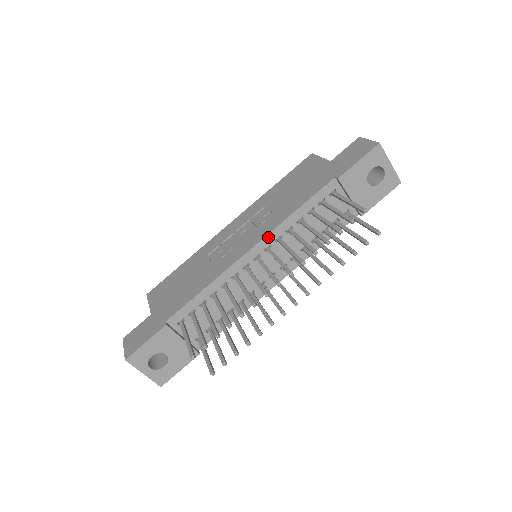
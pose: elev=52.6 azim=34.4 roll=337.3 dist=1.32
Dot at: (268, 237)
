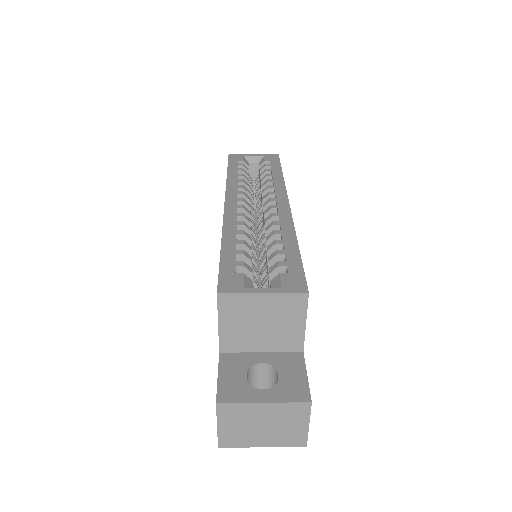
Dot at: occluded
